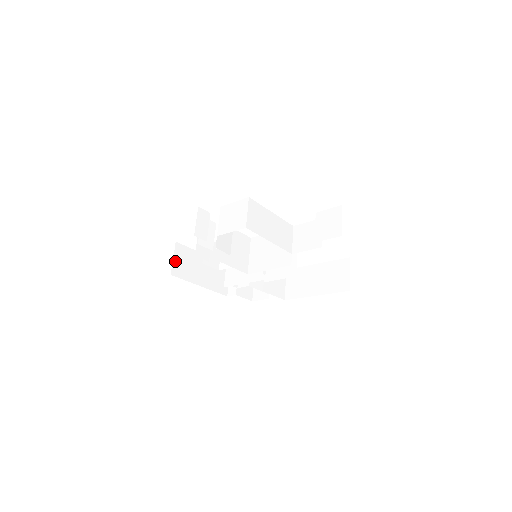
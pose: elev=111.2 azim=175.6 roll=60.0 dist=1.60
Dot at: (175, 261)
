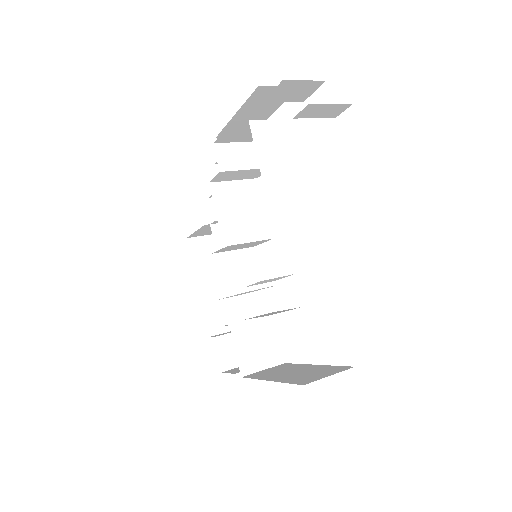
Dot at: (205, 239)
